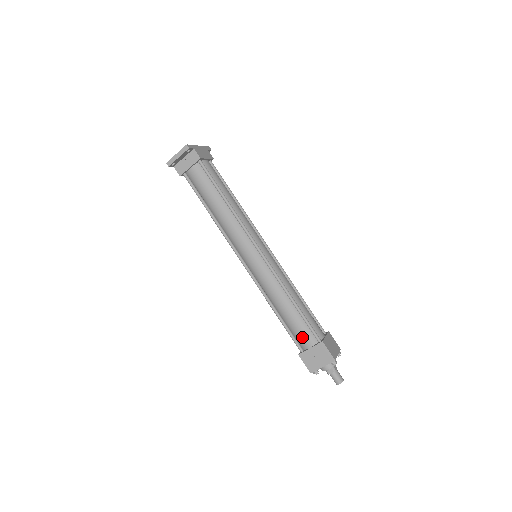
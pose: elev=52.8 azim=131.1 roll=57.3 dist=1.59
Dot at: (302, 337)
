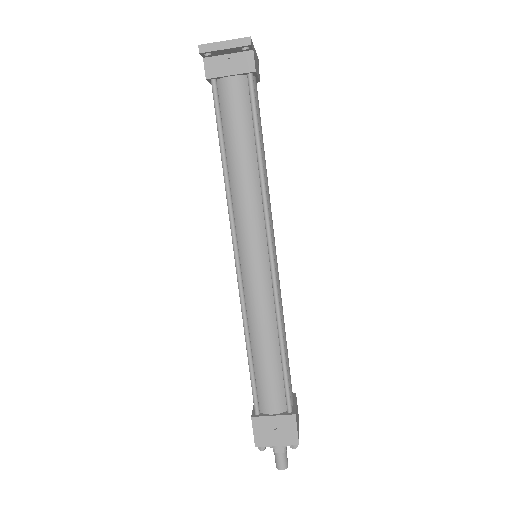
Dot at: (269, 396)
